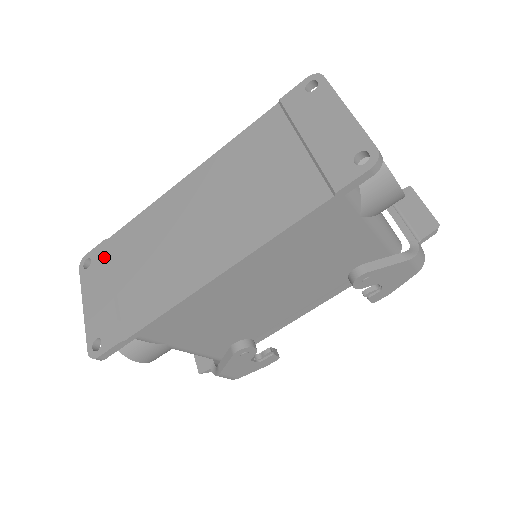
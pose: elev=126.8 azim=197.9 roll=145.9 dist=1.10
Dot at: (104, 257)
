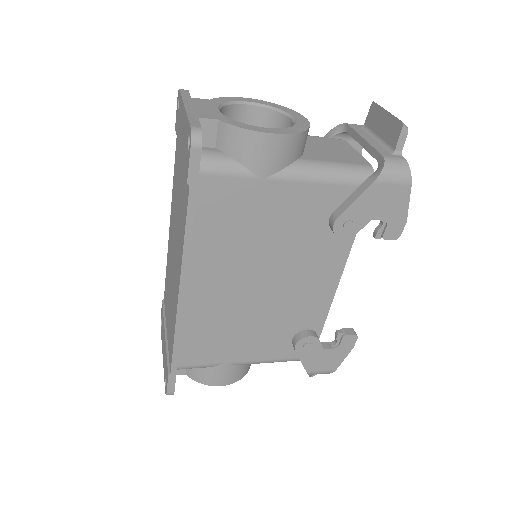
Dot at: (162, 314)
